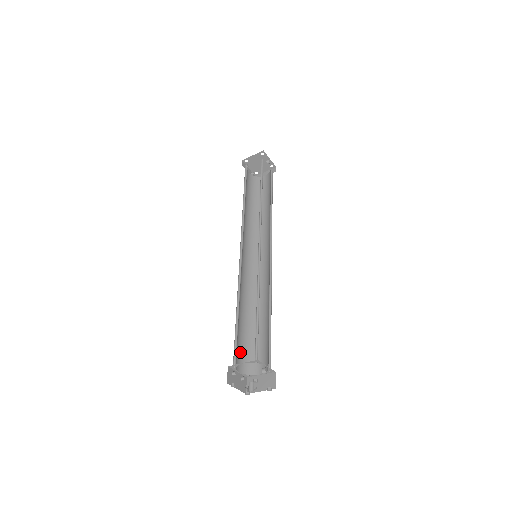
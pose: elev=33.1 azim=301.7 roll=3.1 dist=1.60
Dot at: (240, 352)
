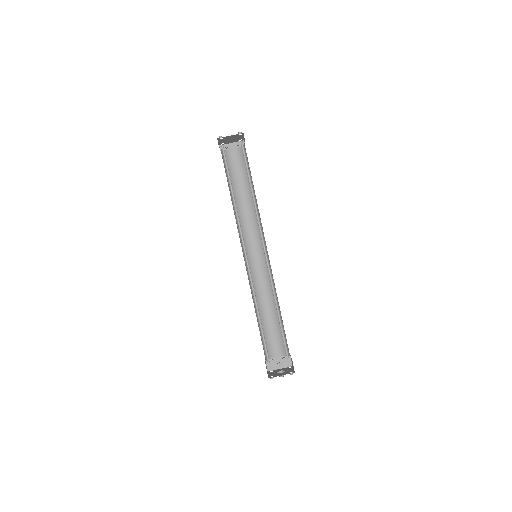
Dot at: (275, 340)
